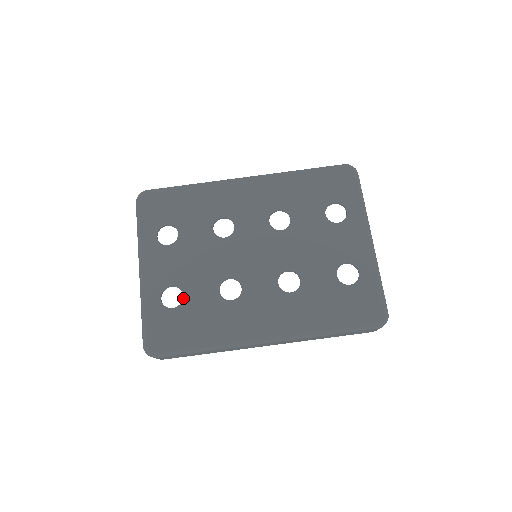
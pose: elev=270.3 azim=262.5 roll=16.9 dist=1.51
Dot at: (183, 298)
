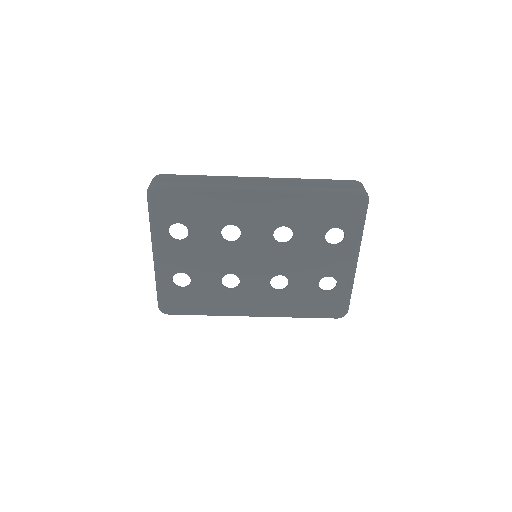
Dot at: (191, 282)
